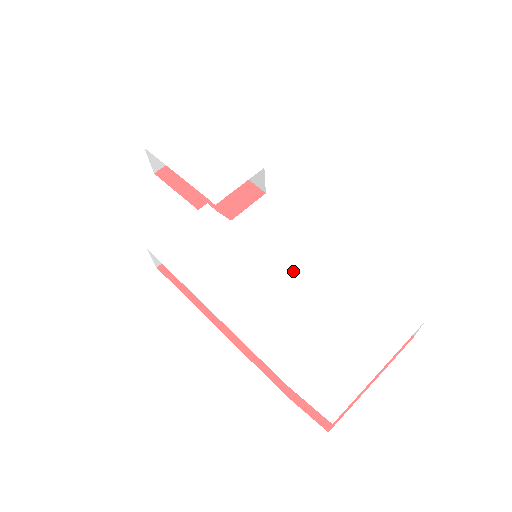
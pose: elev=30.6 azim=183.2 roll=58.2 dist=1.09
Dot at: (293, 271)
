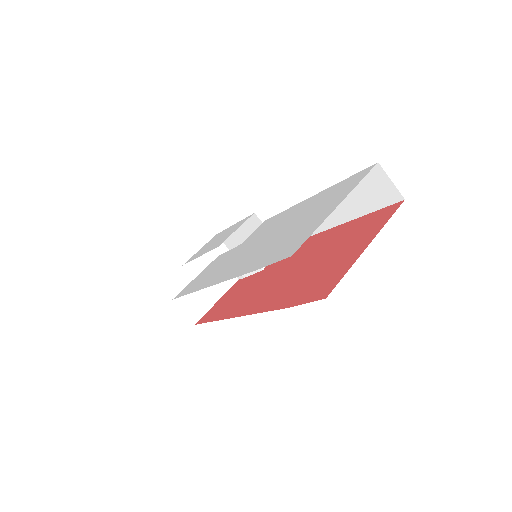
Dot at: (271, 230)
